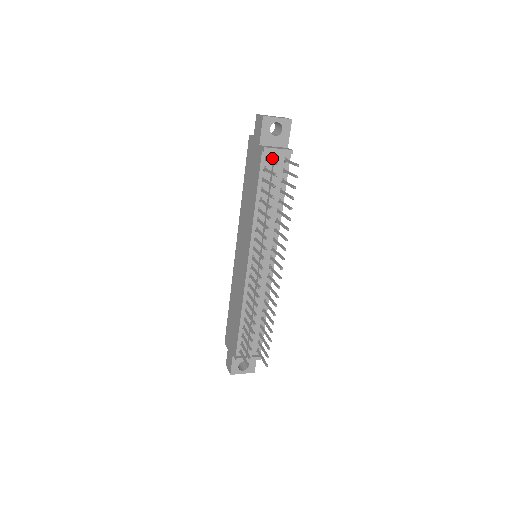
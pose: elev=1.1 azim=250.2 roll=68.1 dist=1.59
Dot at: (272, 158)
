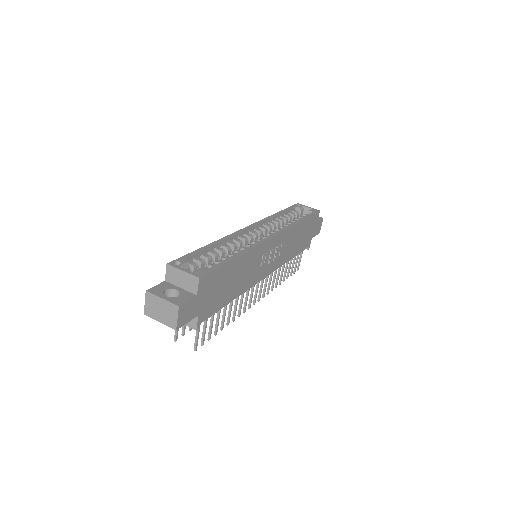
Dot at: occluded
